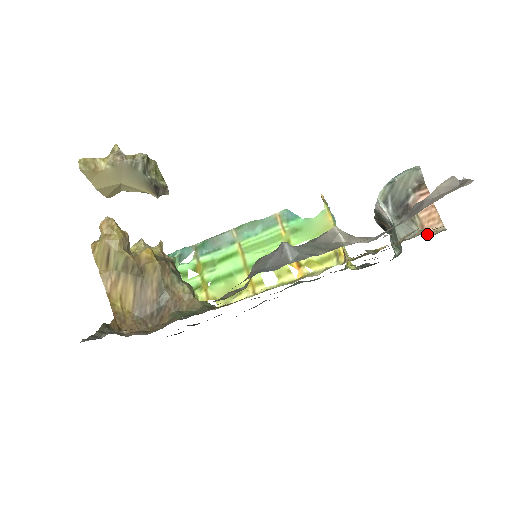
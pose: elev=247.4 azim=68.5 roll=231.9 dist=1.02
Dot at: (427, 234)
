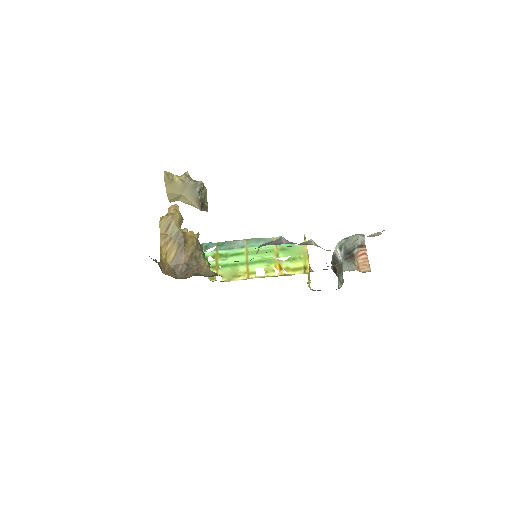
Dot at: occluded
